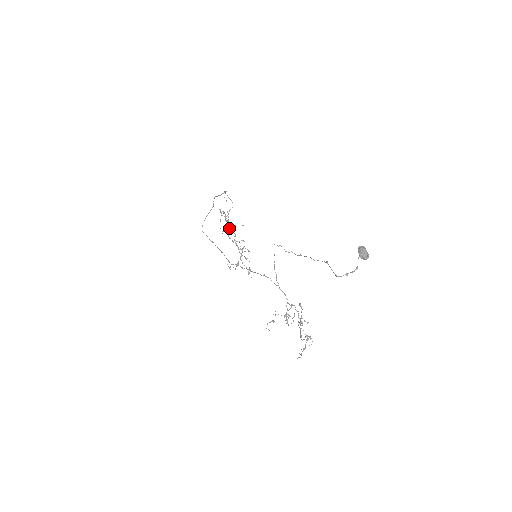
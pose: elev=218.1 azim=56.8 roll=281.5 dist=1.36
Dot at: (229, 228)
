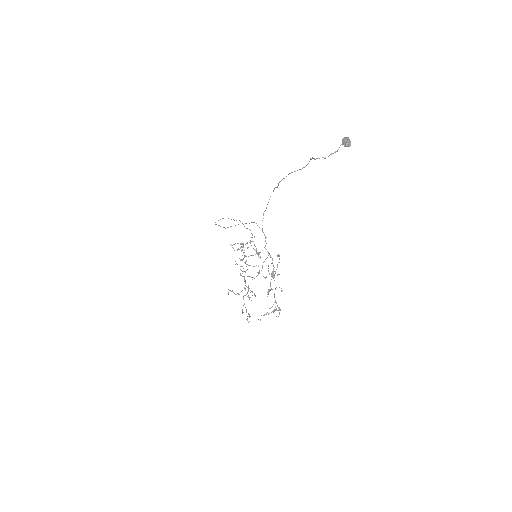
Dot at: (243, 259)
